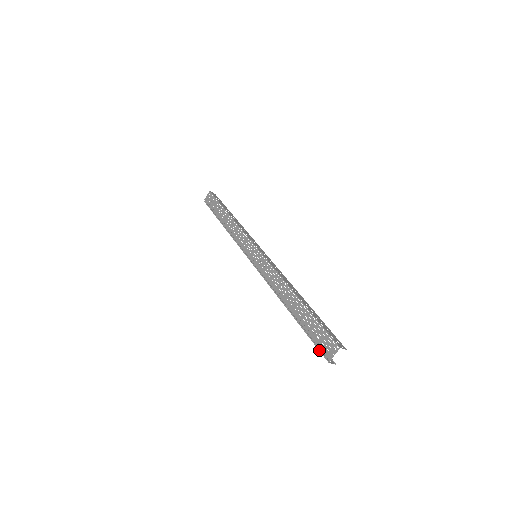
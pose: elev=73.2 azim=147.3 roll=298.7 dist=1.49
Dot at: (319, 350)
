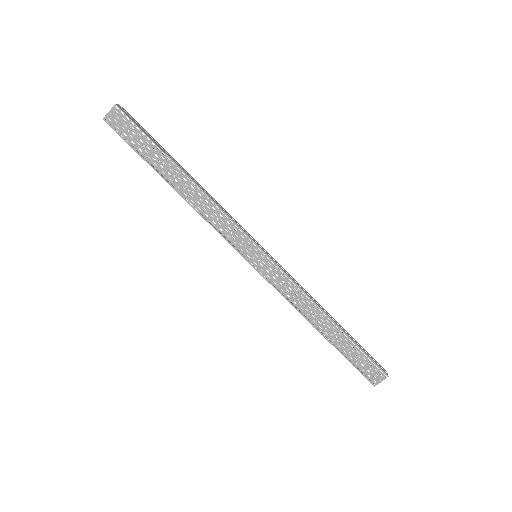
Dot at: (364, 376)
